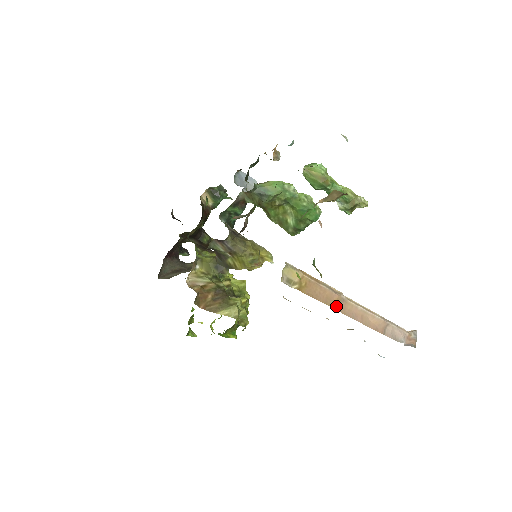
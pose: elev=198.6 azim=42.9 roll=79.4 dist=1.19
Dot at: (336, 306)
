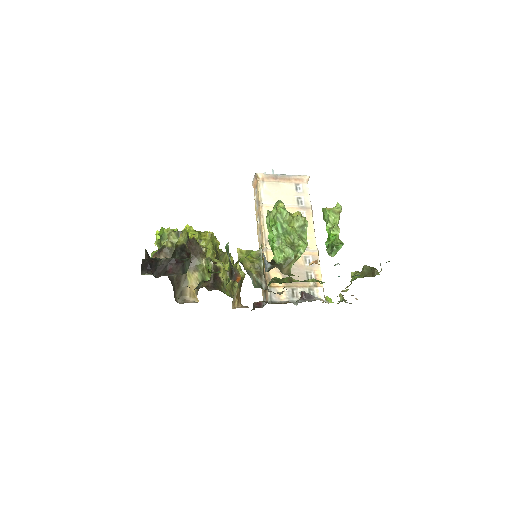
Dot at: occluded
